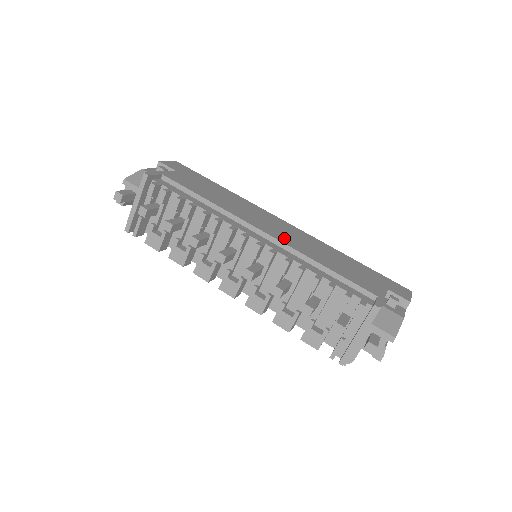
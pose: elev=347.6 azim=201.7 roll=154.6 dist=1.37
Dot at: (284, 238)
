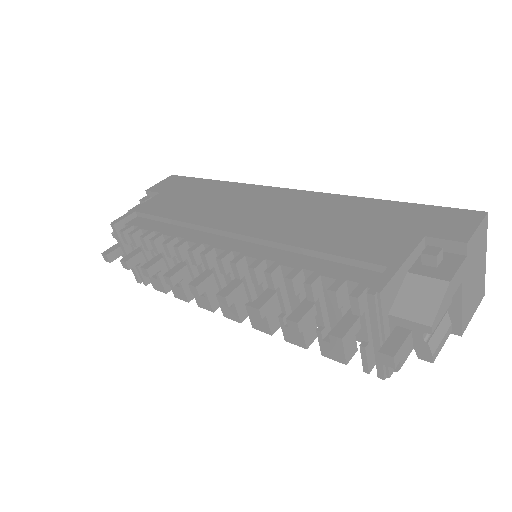
Dot at: (262, 226)
